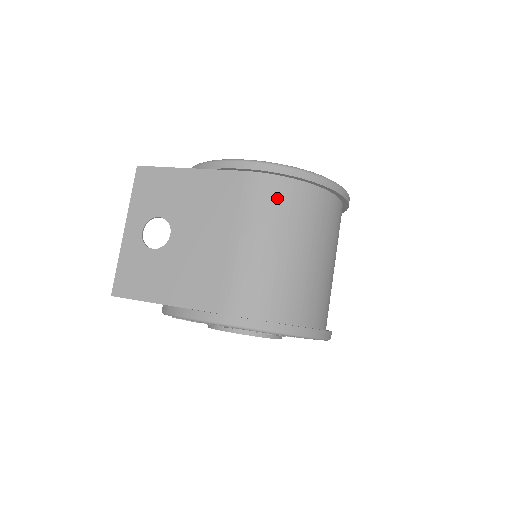
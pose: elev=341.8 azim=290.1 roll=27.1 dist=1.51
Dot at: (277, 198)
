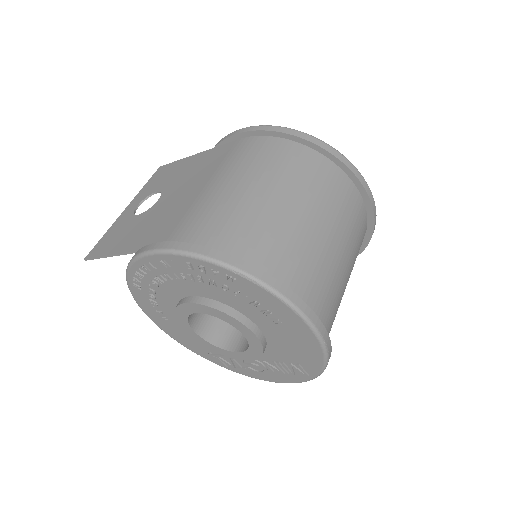
Dot at: (264, 152)
